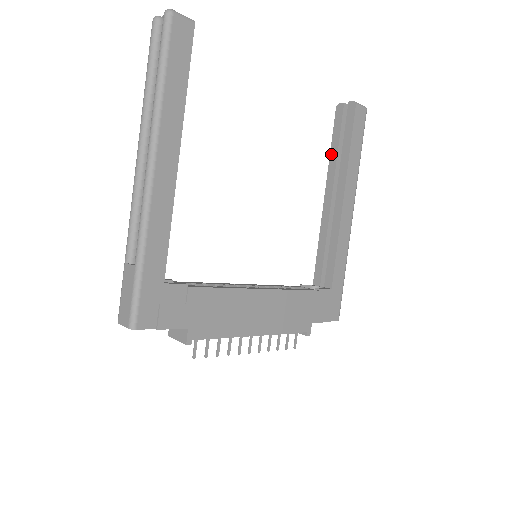
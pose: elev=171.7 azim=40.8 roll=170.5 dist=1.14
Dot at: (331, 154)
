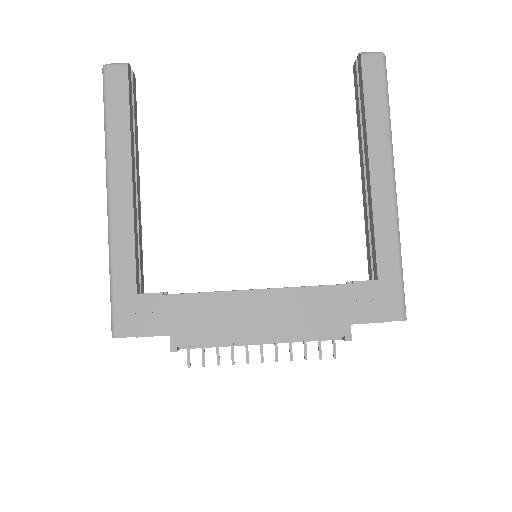
Dot at: (357, 123)
